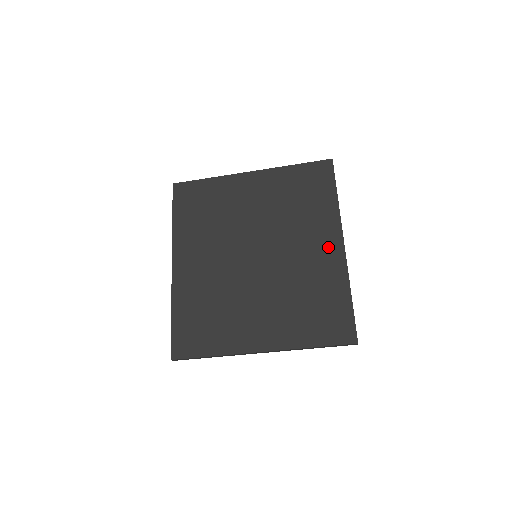
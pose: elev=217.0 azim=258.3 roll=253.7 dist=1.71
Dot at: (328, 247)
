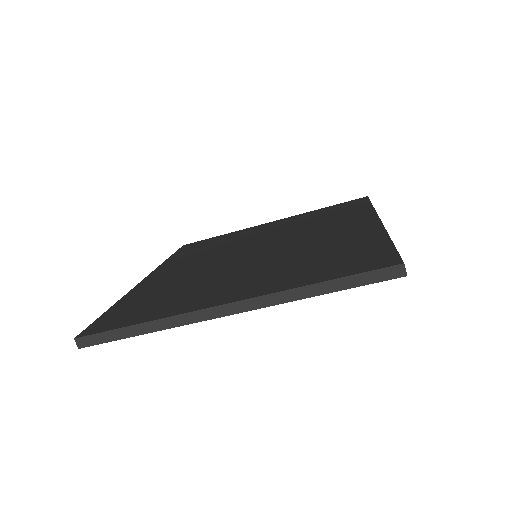
Dot at: (356, 225)
